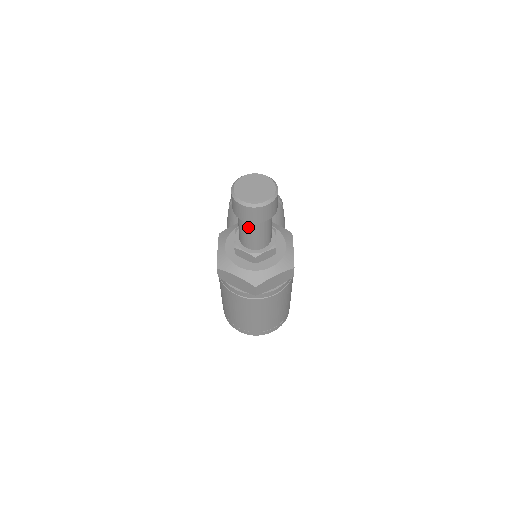
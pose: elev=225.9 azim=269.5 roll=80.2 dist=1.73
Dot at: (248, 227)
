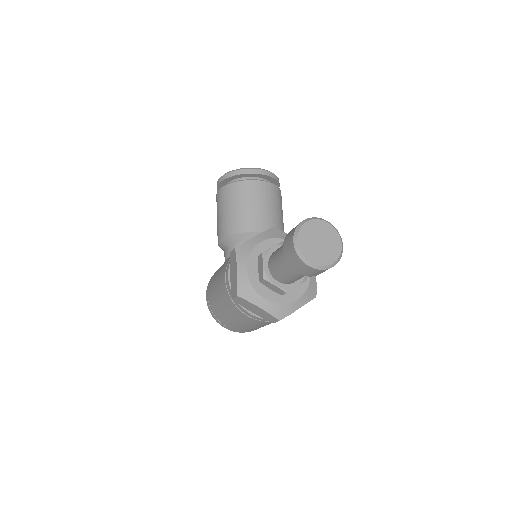
Dot at: (295, 273)
